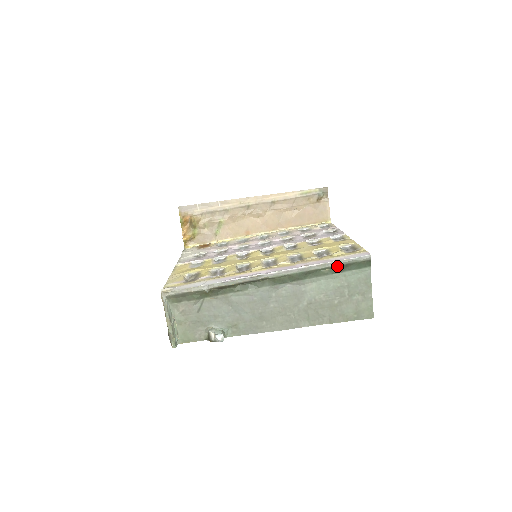
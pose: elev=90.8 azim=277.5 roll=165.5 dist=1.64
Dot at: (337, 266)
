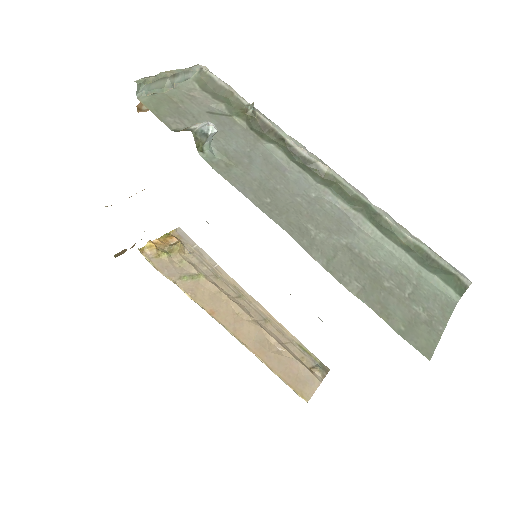
Dot at: (421, 249)
